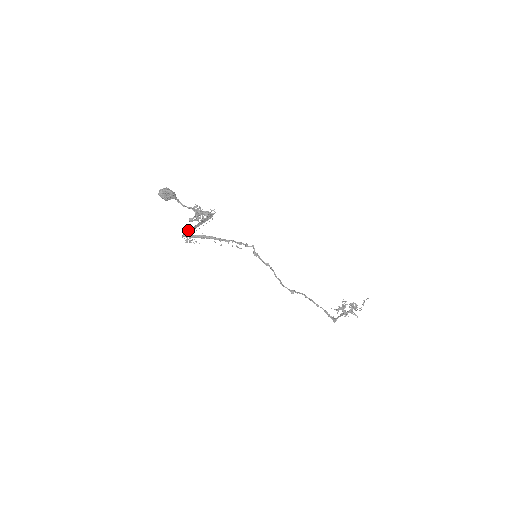
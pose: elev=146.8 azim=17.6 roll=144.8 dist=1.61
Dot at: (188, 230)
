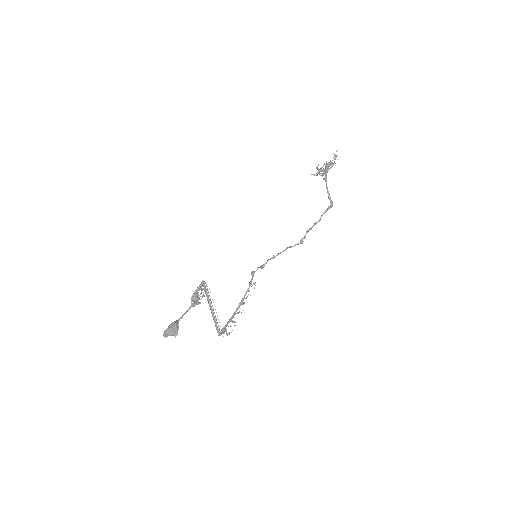
Dot at: (215, 326)
